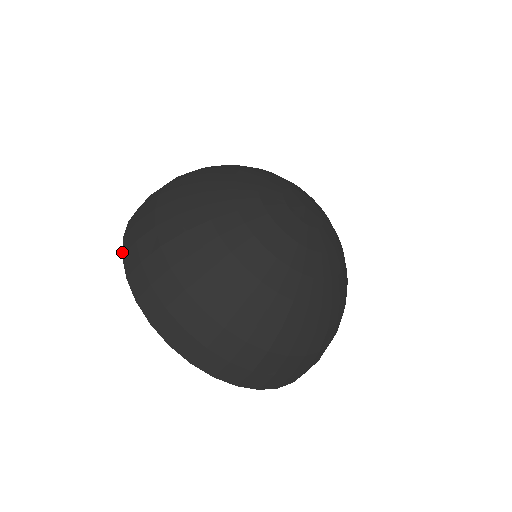
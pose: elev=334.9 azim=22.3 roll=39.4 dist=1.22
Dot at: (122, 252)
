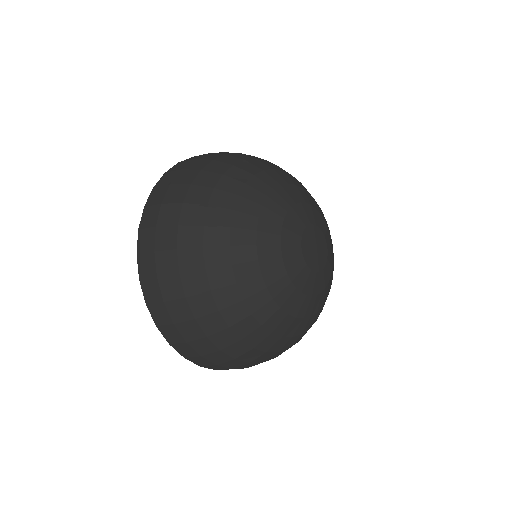
Dot at: (168, 170)
